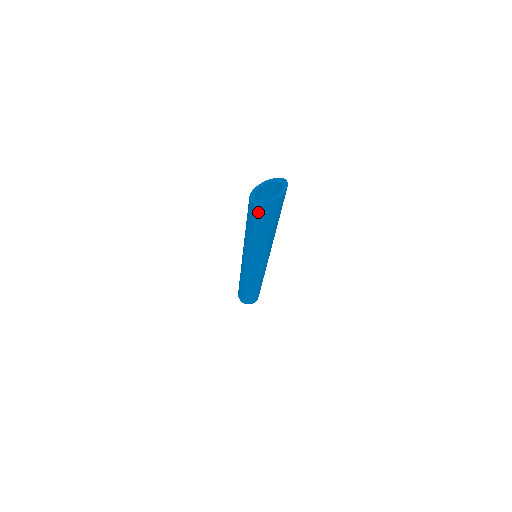
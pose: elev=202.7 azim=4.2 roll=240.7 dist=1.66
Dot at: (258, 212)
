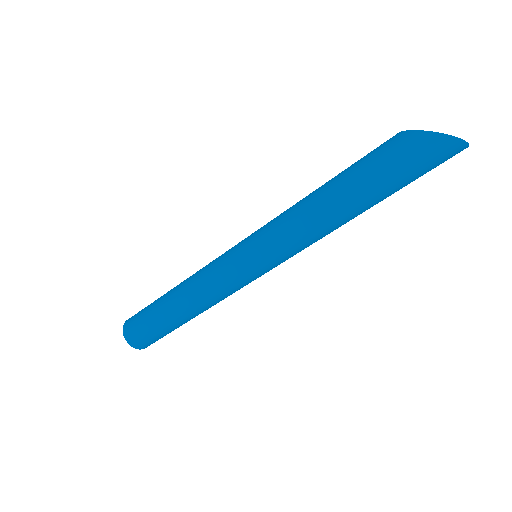
Dot at: (403, 145)
